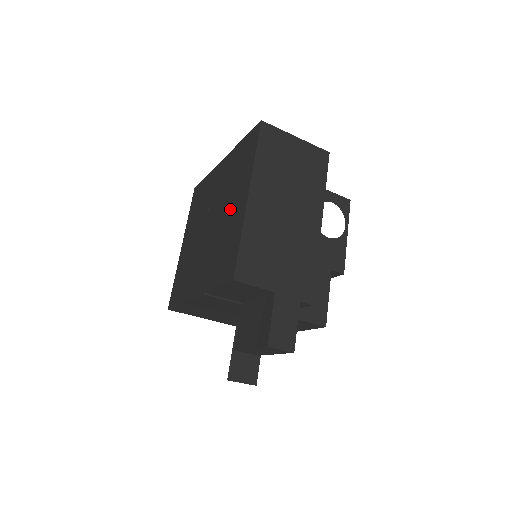
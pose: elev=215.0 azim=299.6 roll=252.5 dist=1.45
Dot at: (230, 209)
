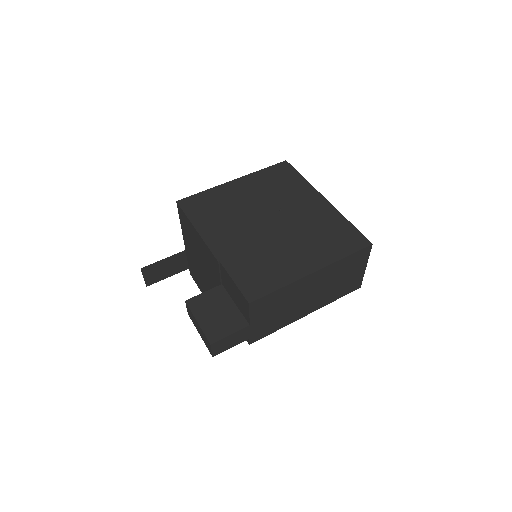
Dot at: (294, 250)
